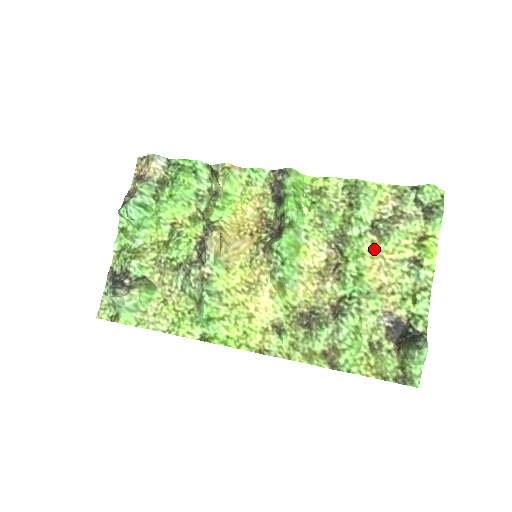
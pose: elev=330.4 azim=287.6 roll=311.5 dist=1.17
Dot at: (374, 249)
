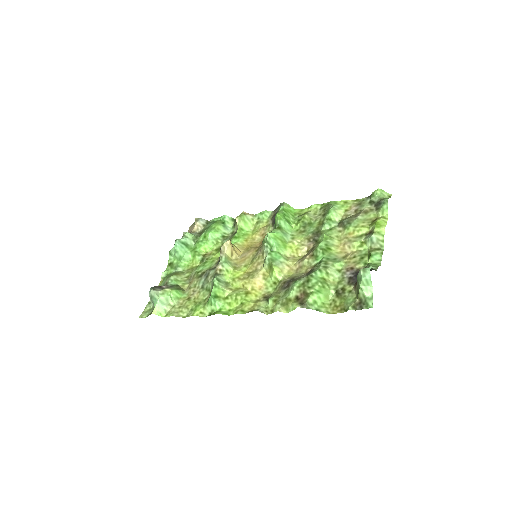
Dot at: (341, 235)
